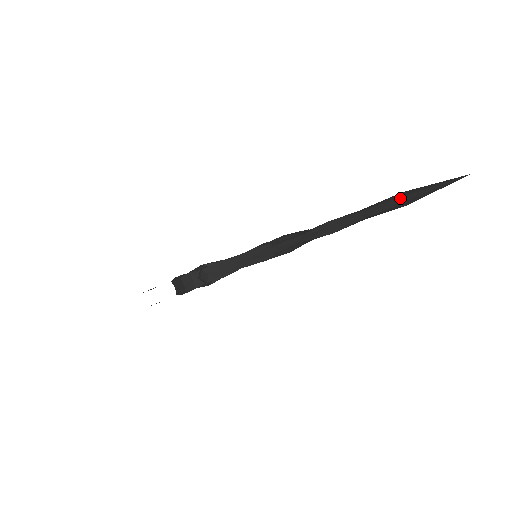
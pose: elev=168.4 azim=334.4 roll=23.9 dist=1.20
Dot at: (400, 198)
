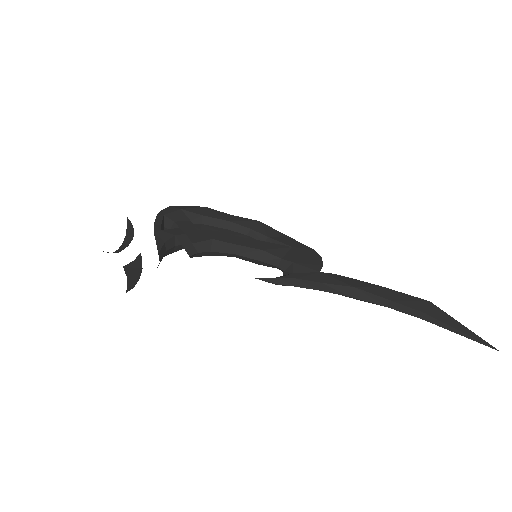
Dot at: (430, 318)
